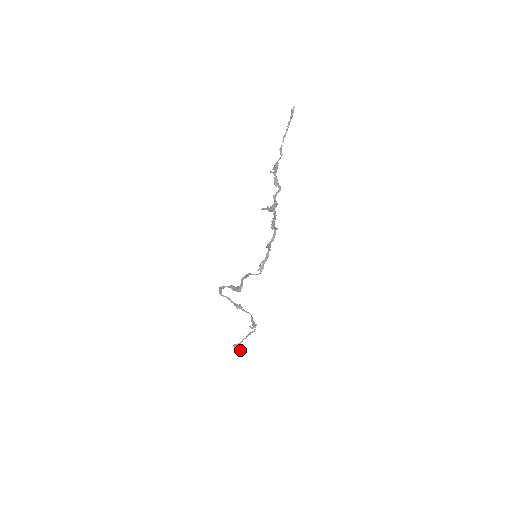
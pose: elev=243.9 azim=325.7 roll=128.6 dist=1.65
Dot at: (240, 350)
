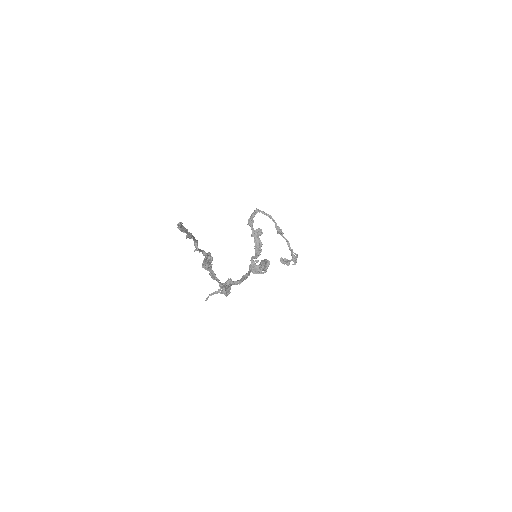
Dot at: occluded
